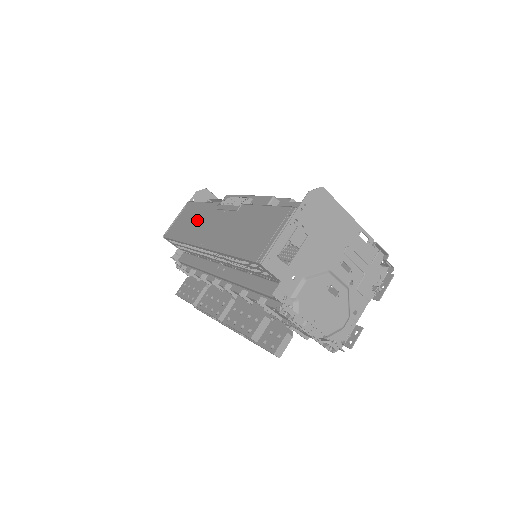
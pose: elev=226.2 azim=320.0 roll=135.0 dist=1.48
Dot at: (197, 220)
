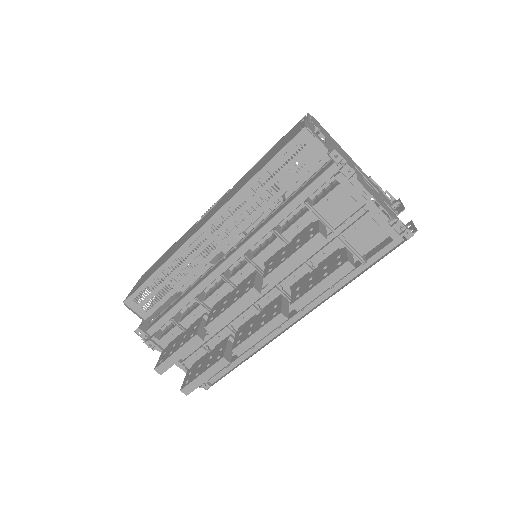
Dot at: (175, 246)
